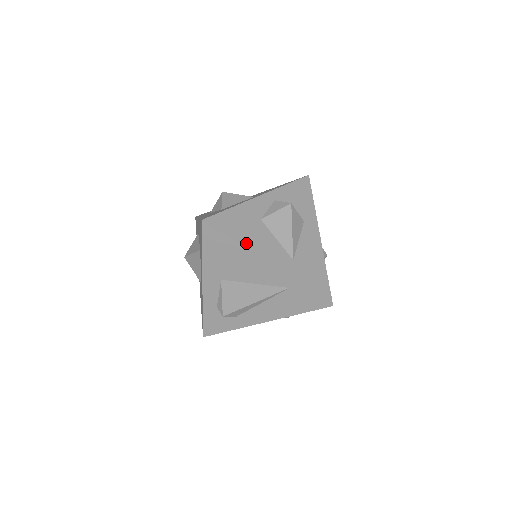
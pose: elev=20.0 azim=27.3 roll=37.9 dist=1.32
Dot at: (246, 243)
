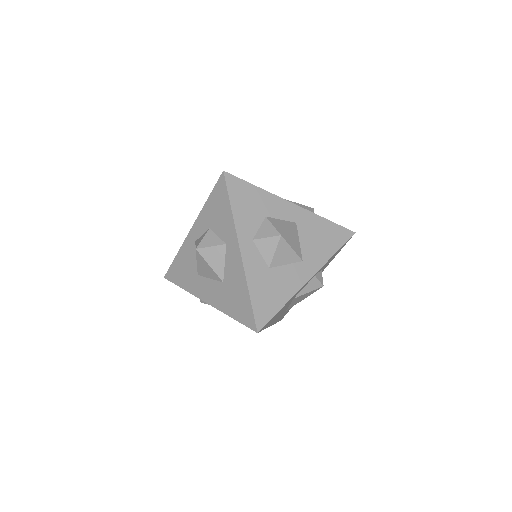
Dot at: (270, 324)
